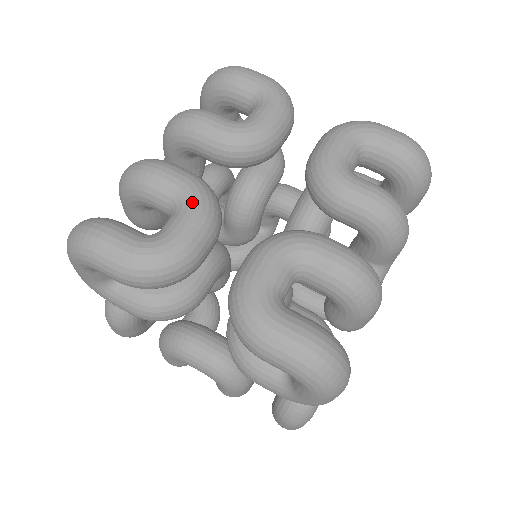
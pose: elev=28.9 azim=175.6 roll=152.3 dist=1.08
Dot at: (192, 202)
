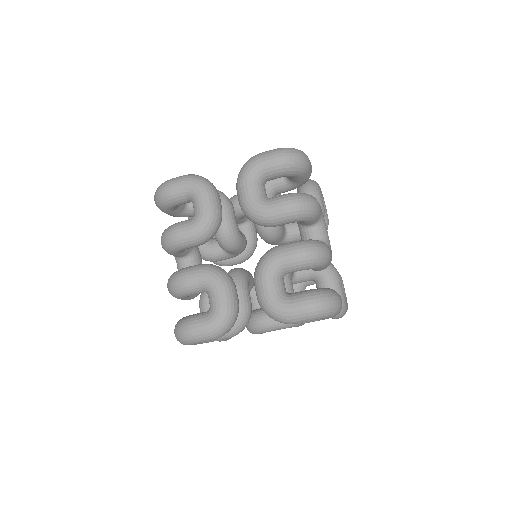
Dot at: (211, 283)
